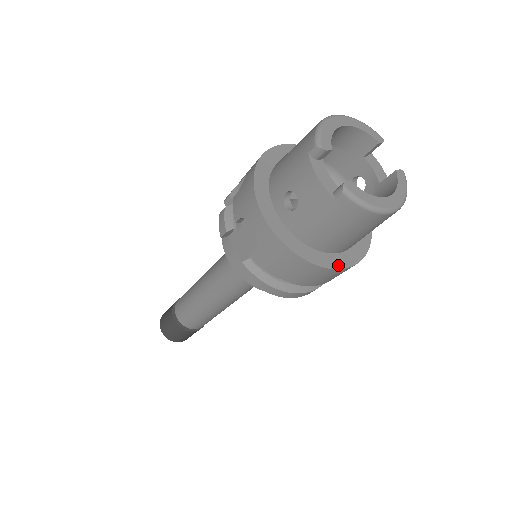
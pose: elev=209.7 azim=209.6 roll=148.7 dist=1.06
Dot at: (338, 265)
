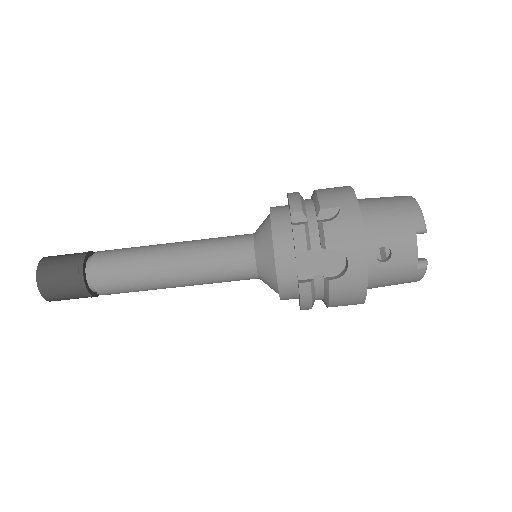
Dot at: occluded
